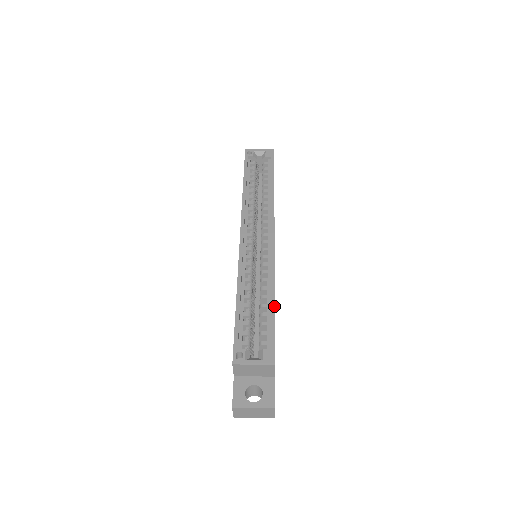
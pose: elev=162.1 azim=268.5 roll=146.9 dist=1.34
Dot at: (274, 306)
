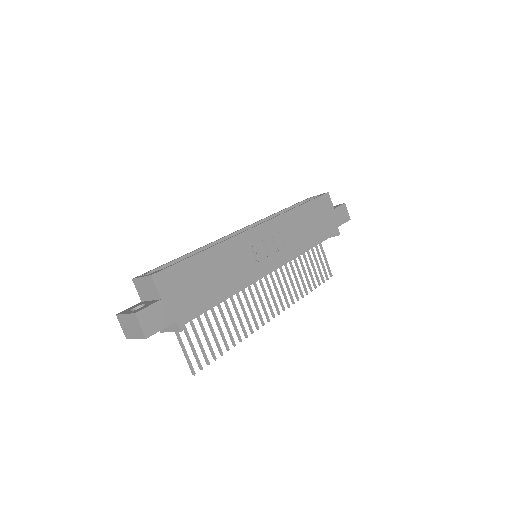
Dot at: (199, 252)
